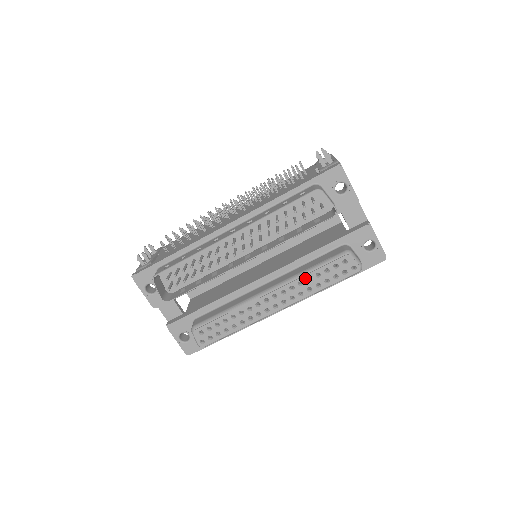
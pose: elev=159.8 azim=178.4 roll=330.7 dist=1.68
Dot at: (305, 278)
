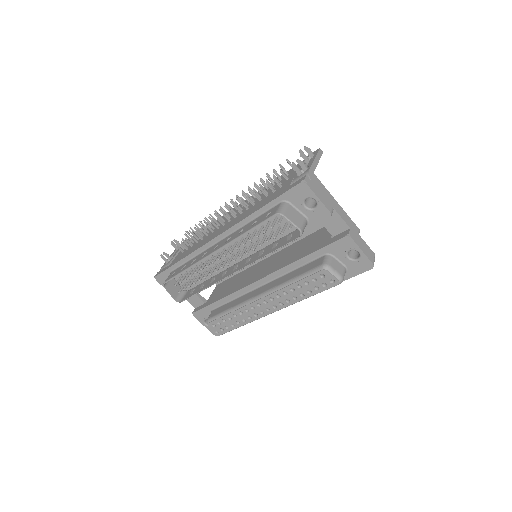
Dot at: (288, 288)
